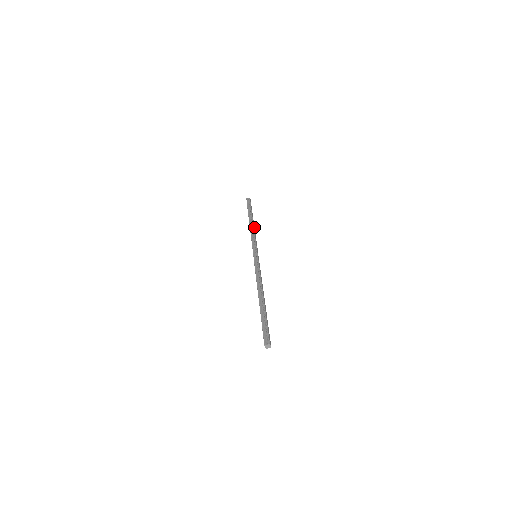
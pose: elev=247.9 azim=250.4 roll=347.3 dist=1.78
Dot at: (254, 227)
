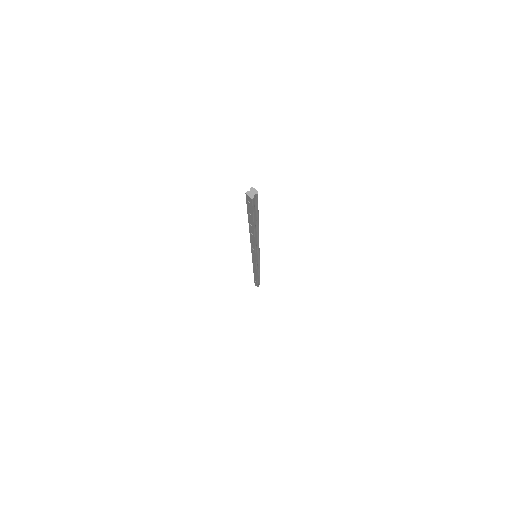
Dot at: occluded
